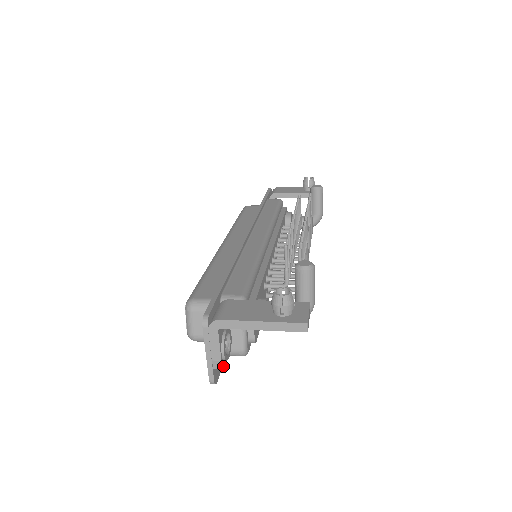
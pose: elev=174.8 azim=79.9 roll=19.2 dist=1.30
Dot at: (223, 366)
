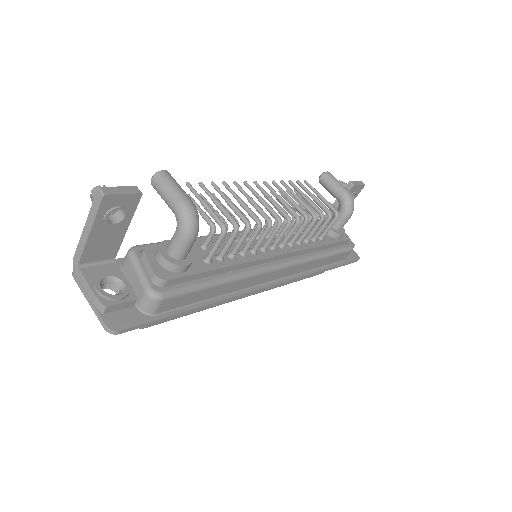
Dot at: (106, 304)
